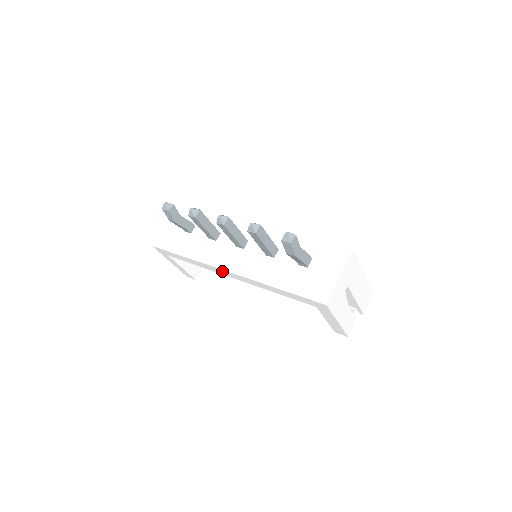
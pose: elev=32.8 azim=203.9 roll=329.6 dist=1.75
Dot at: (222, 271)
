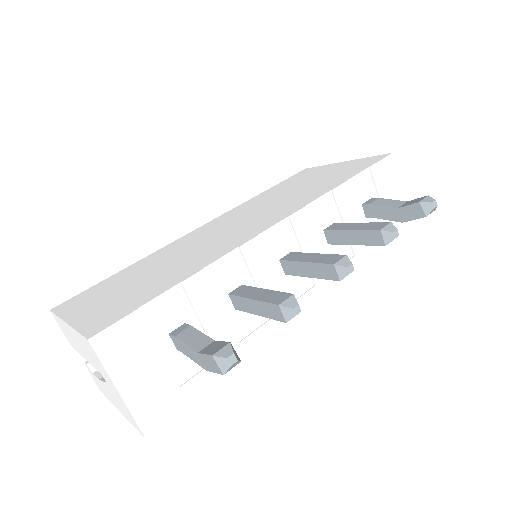
Dot at: occluded
